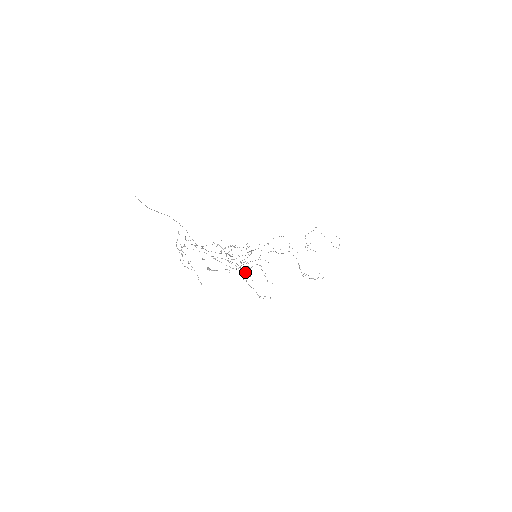
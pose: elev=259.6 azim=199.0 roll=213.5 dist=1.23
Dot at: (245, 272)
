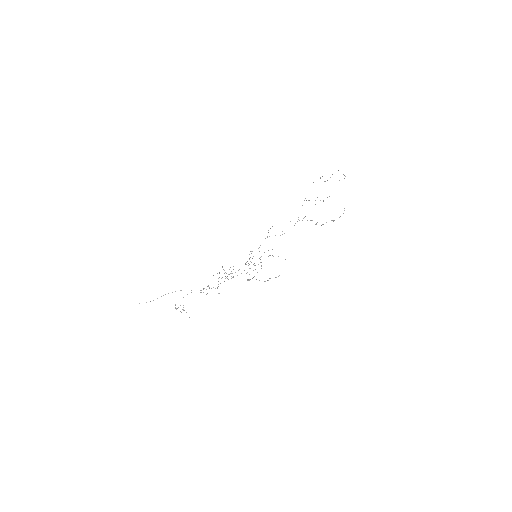
Dot at: occluded
